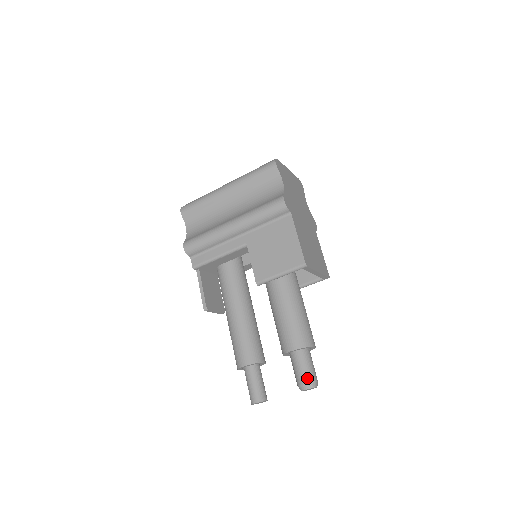
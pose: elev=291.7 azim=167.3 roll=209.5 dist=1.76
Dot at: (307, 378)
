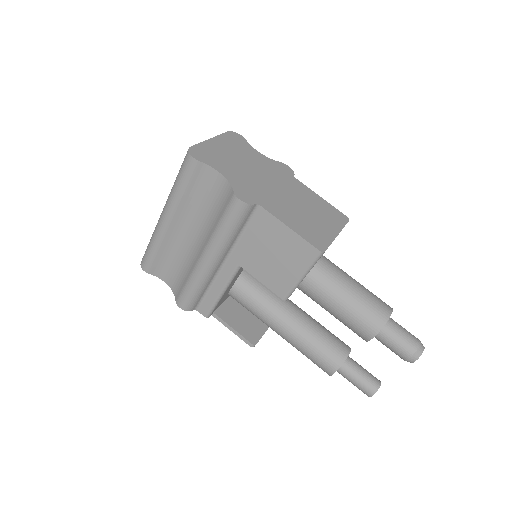
Dot at: (409, 351)
